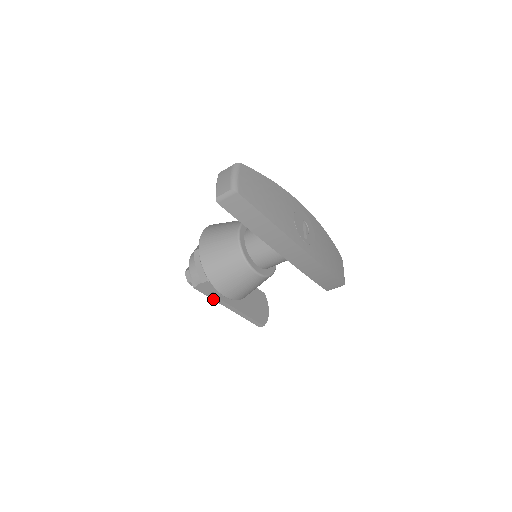
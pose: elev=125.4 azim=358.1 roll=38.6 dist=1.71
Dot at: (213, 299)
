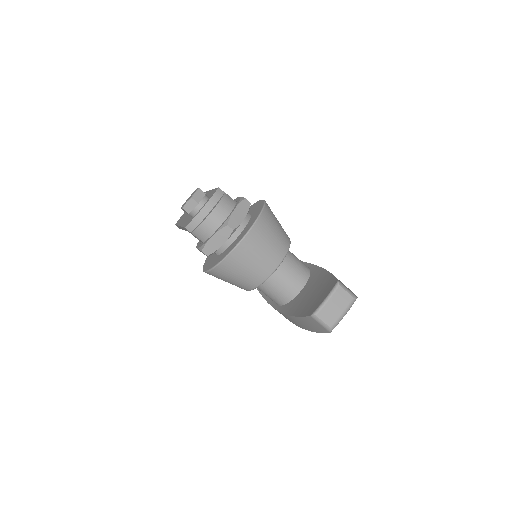
Dot at: (182, 227)
